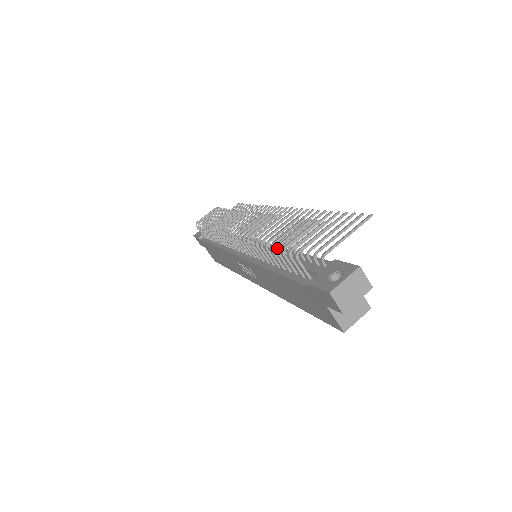
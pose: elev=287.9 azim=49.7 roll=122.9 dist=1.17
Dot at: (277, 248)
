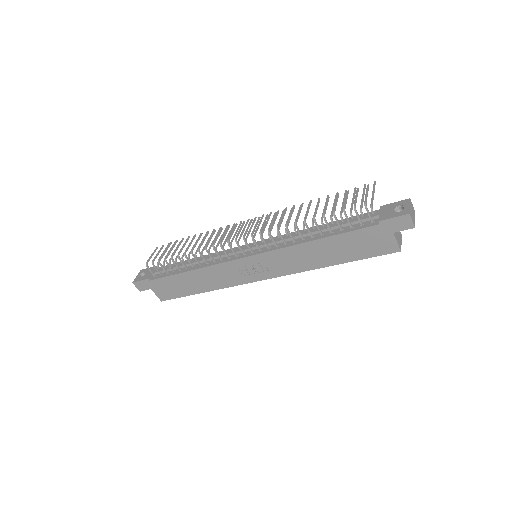
Dot at: (334, 213)
